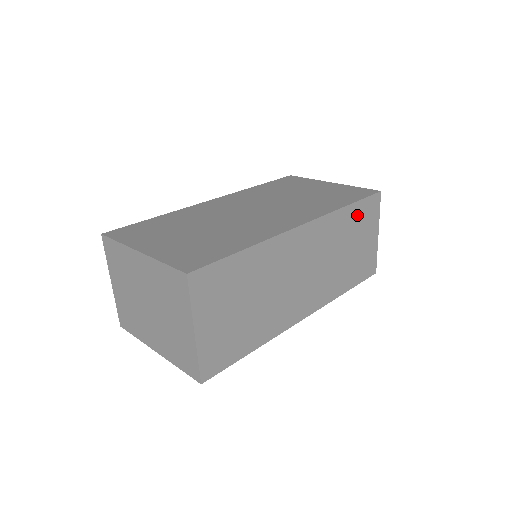
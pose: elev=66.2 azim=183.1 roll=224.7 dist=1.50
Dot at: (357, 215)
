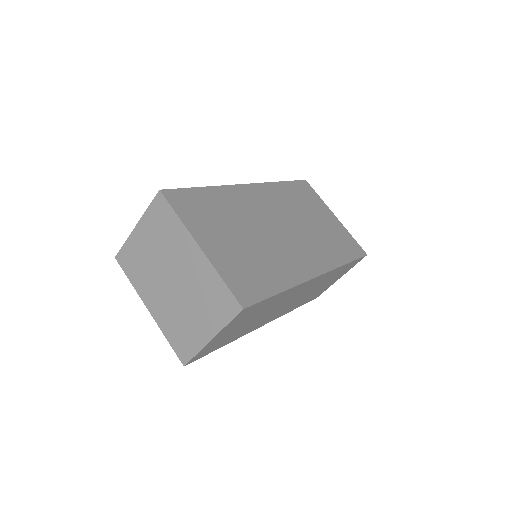
Dot at: (344, 268)
